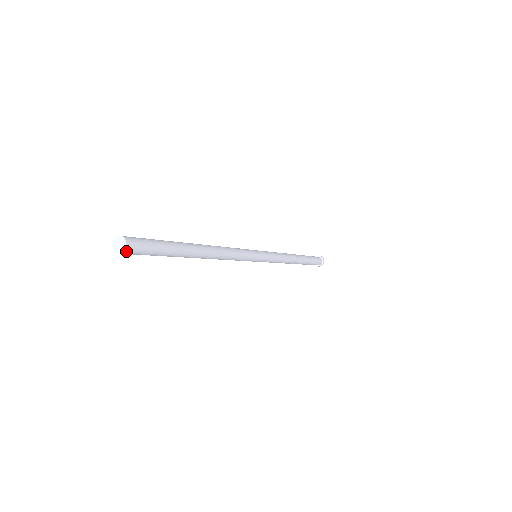
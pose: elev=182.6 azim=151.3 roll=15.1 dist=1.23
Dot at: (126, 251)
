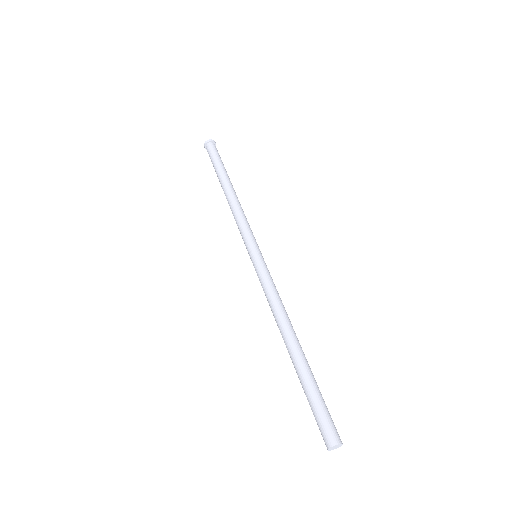
Dot at: occluded
